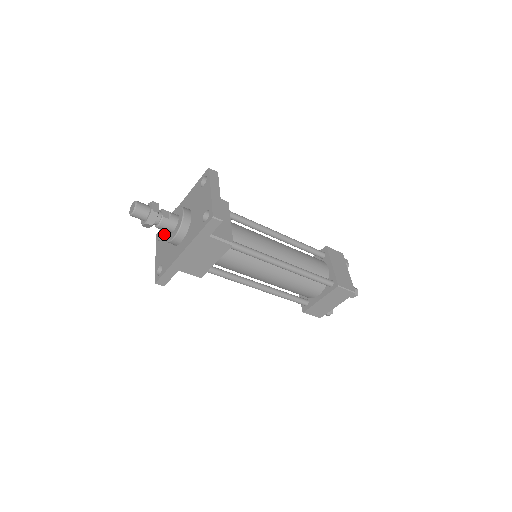
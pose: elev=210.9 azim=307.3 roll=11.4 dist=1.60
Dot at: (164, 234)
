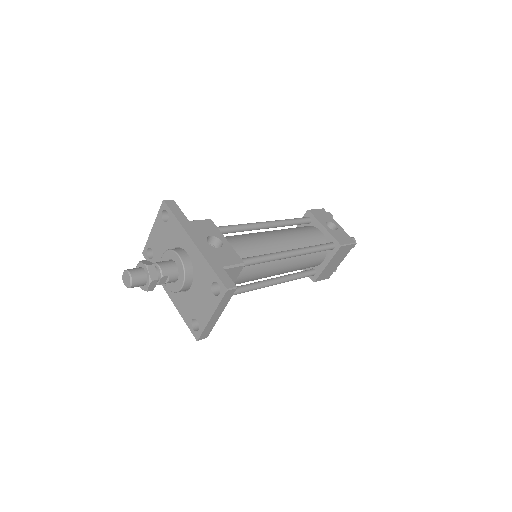
Dot at: (167, 227)
